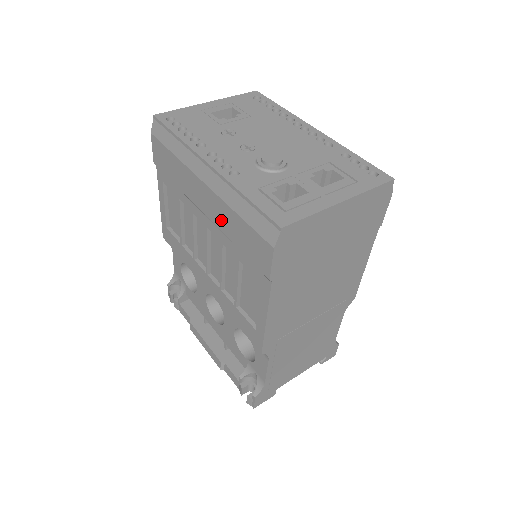
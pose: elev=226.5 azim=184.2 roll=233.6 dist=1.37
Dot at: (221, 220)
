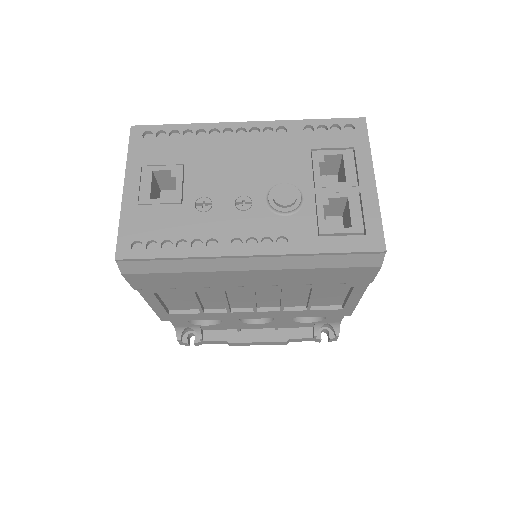
Dot at: (288, 280)
